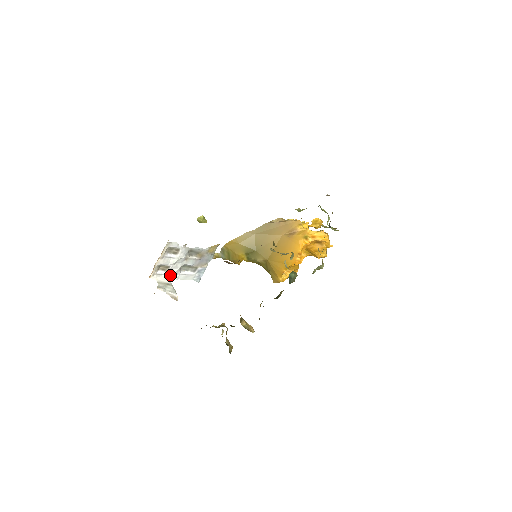
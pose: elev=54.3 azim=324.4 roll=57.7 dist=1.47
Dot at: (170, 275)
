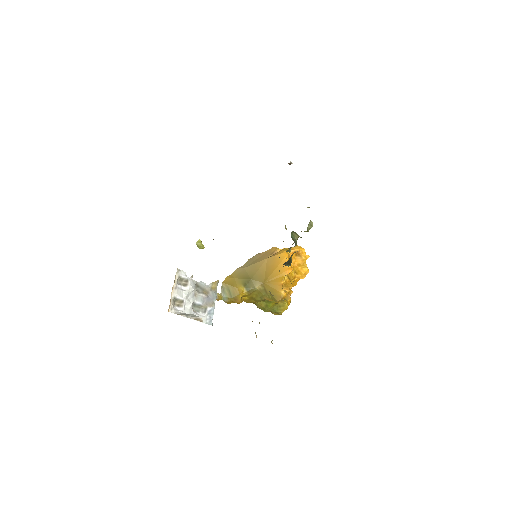
Dot at: (185, 312)
